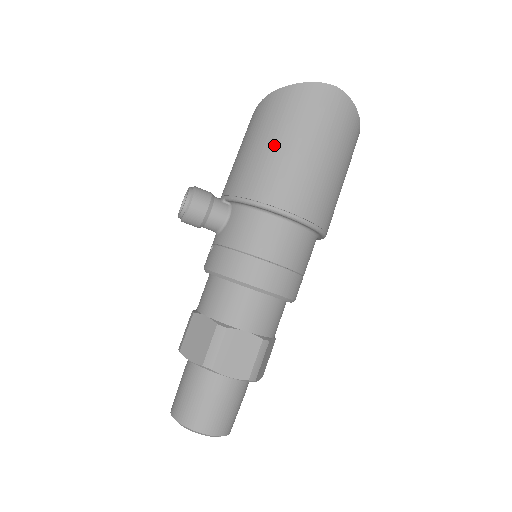
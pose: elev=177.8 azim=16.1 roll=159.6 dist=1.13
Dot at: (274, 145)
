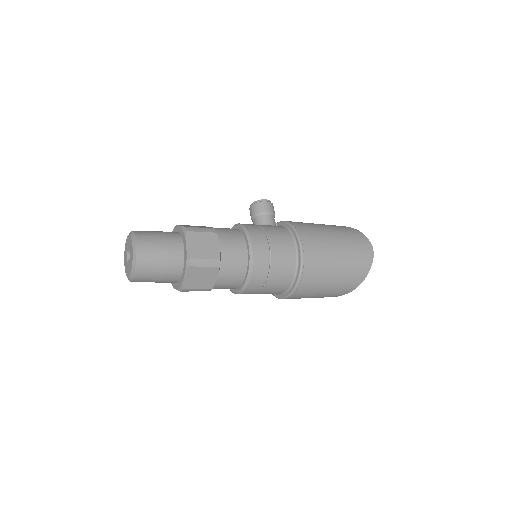
Dot at: (325, 227)
